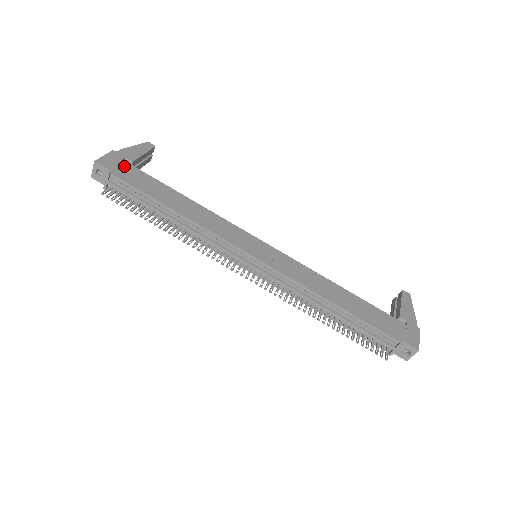
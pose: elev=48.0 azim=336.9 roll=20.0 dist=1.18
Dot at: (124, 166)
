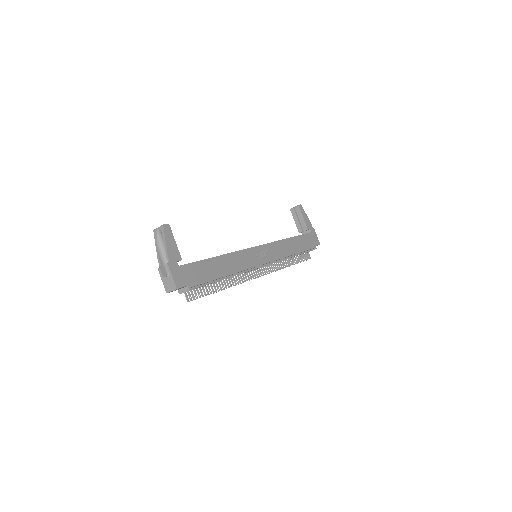
Dot at: (185, 271)
